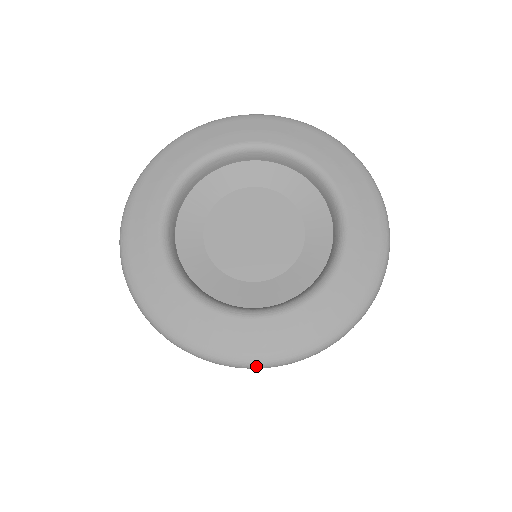
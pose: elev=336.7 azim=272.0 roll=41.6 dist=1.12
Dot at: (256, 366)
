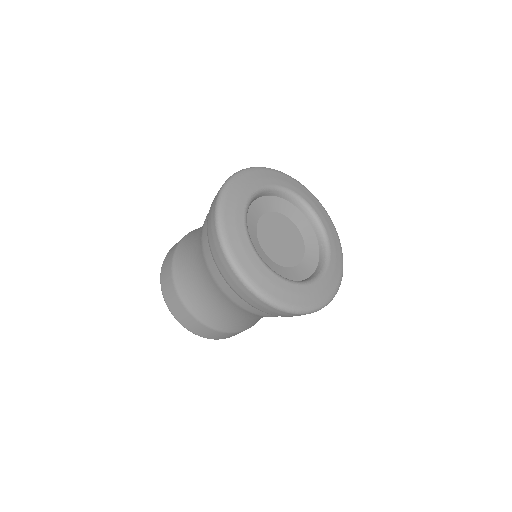
Dot at: (287, 310)
